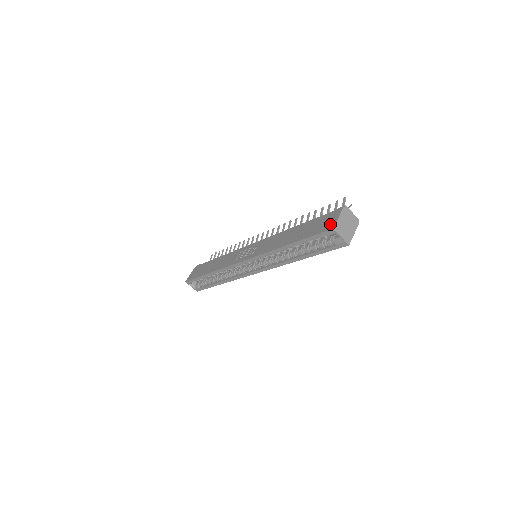
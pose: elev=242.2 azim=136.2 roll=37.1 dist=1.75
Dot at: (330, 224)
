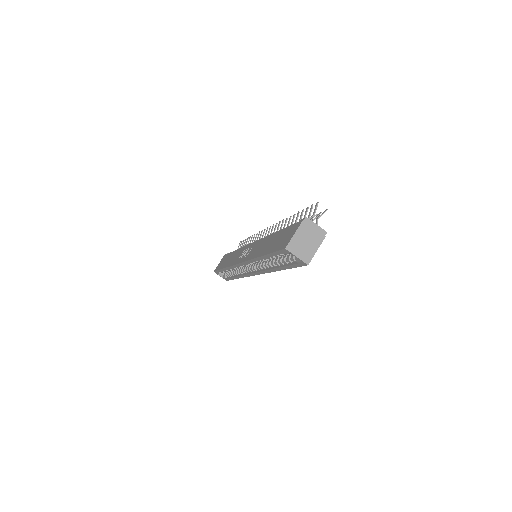
Dot at: (286, 241)
